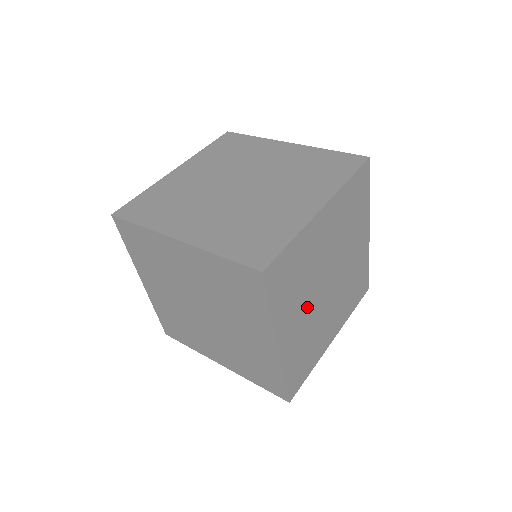
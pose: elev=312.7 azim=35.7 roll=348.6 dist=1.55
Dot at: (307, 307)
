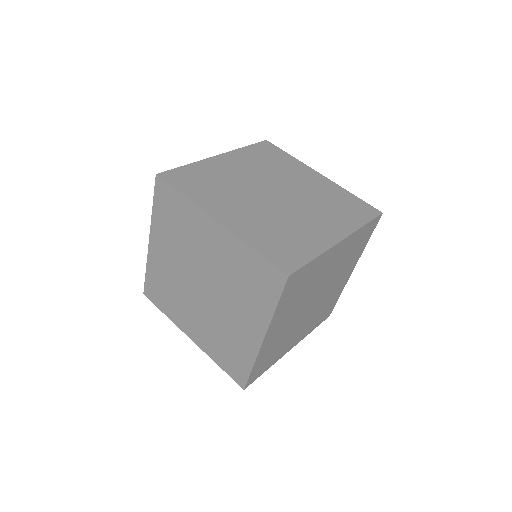
Dot at: (293, 315)
